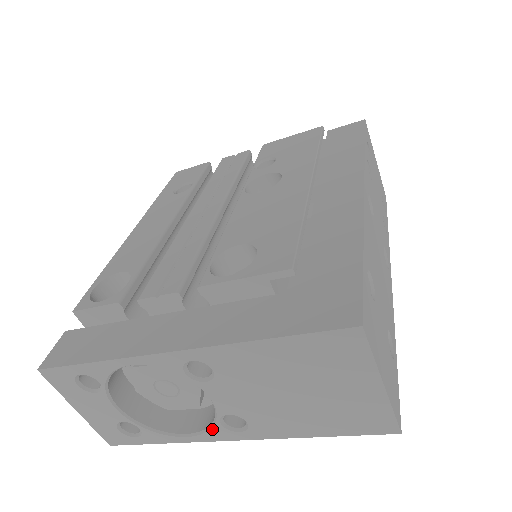
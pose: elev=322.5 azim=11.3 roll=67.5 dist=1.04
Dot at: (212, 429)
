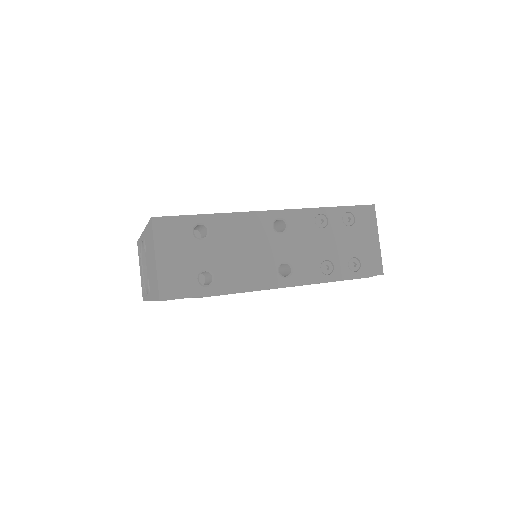
Dot at: occluded
